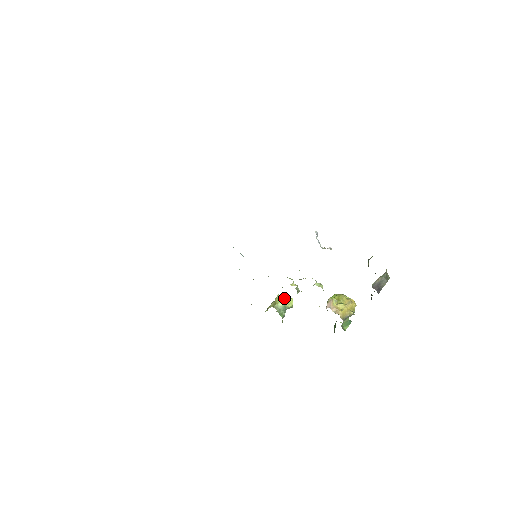
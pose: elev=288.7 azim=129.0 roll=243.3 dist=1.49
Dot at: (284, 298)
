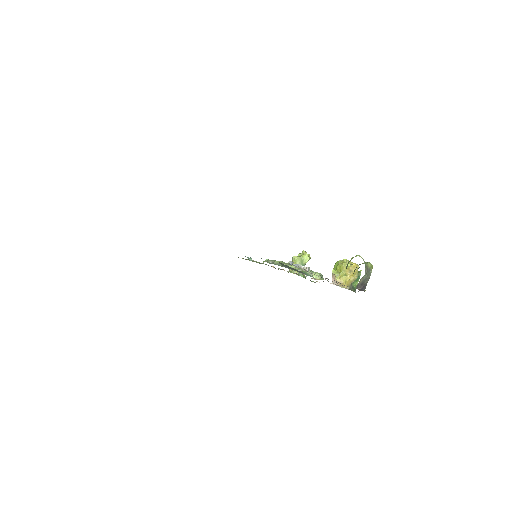
Dot at: (299, 257)
